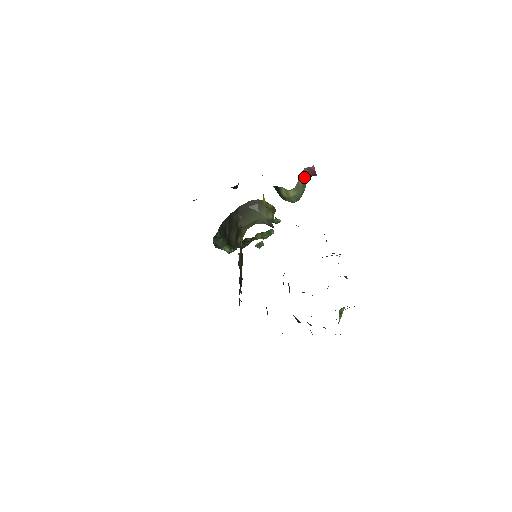
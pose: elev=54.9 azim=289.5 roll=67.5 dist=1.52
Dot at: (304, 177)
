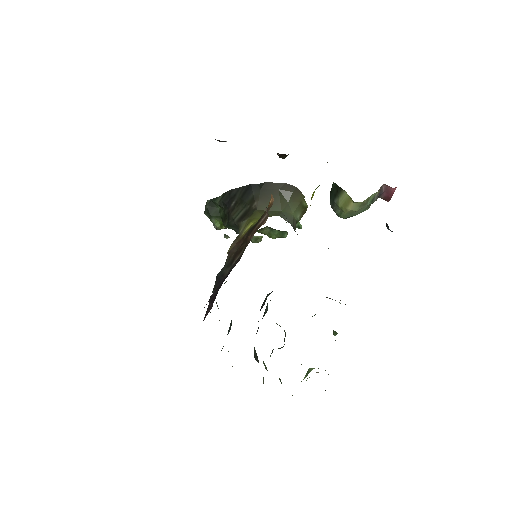
Dot at: (378, 195)
